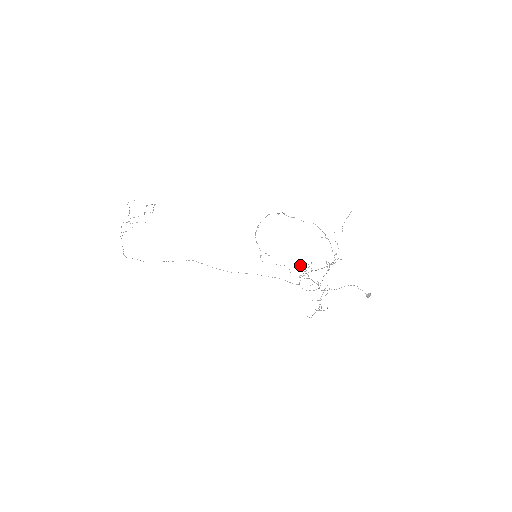
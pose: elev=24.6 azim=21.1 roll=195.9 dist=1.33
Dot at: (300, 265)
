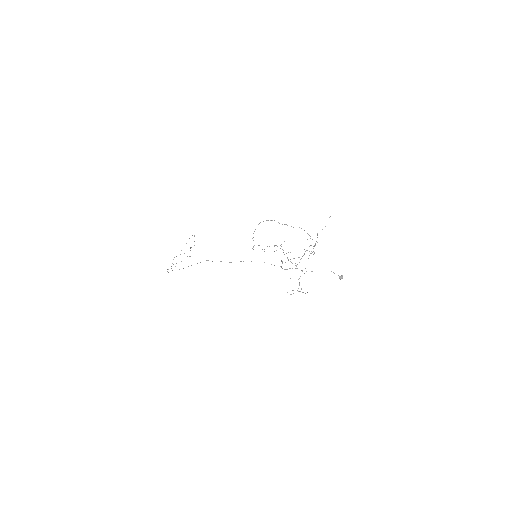
Dot at: occluded
